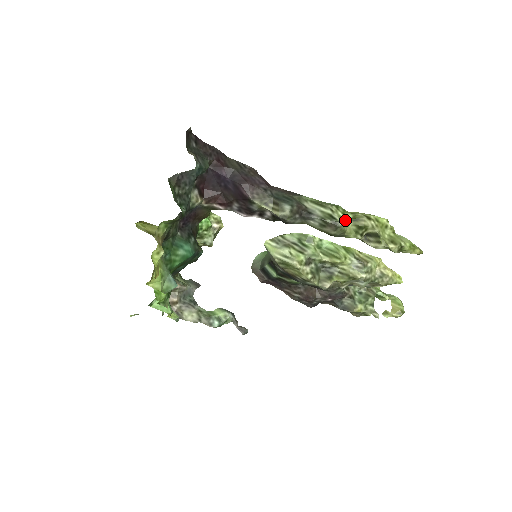
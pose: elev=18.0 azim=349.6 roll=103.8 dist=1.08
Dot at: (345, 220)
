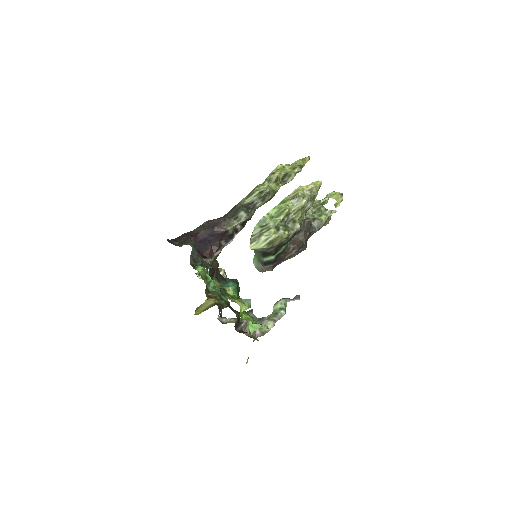
Dot at: (267, 186)
